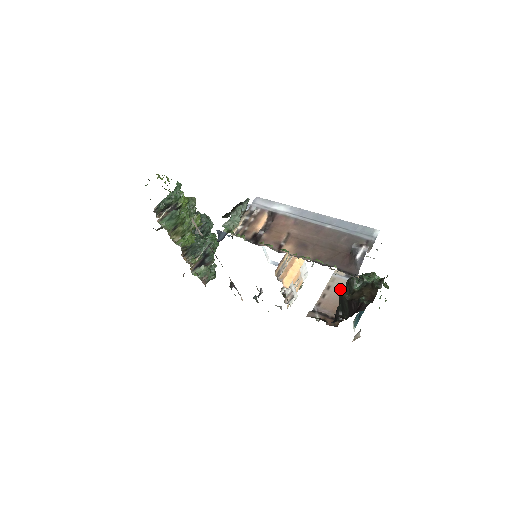
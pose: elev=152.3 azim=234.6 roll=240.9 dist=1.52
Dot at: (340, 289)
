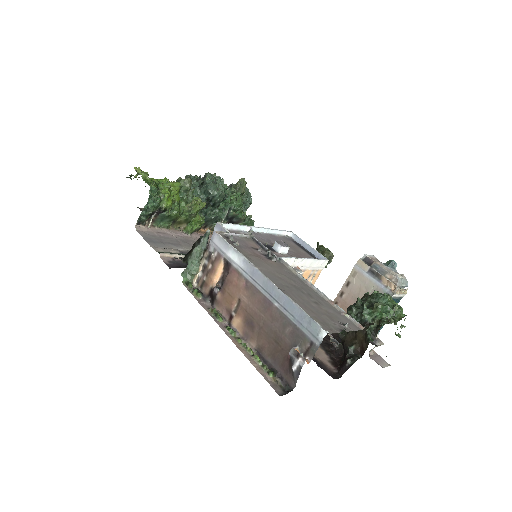
Dot at: (359, 290)
